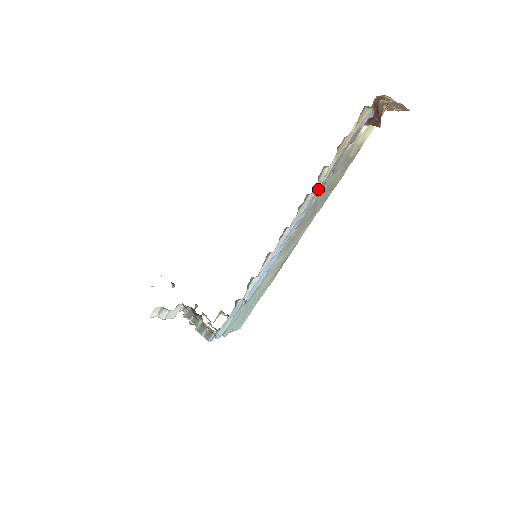
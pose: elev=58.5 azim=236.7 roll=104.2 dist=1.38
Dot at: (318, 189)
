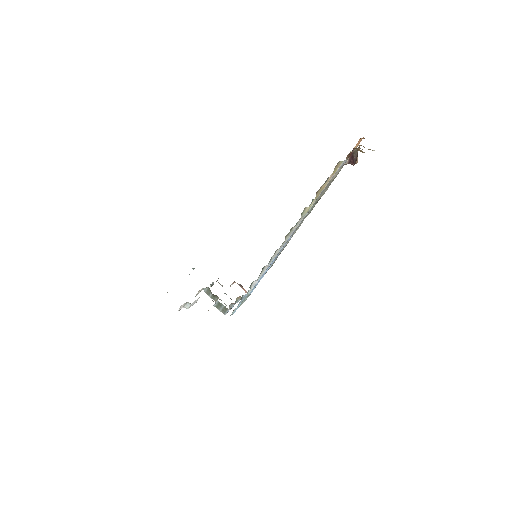
Dot at: occluded
